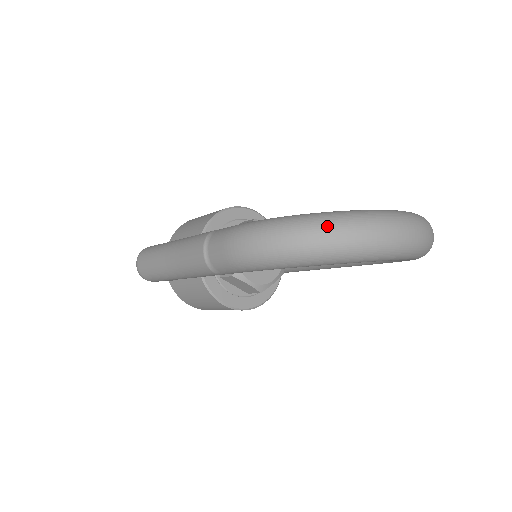
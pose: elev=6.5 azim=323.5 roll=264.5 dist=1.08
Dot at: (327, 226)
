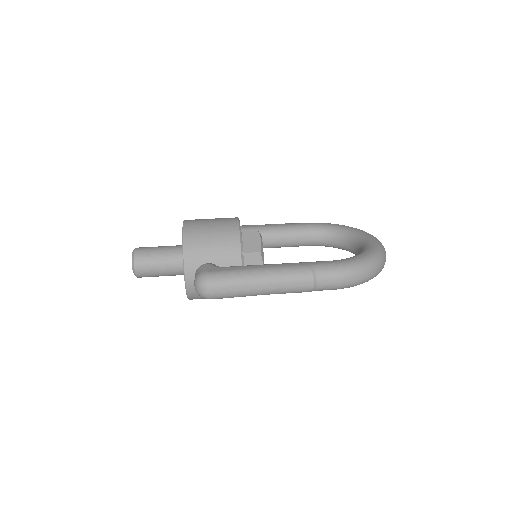
Dot at: (382, 262)
